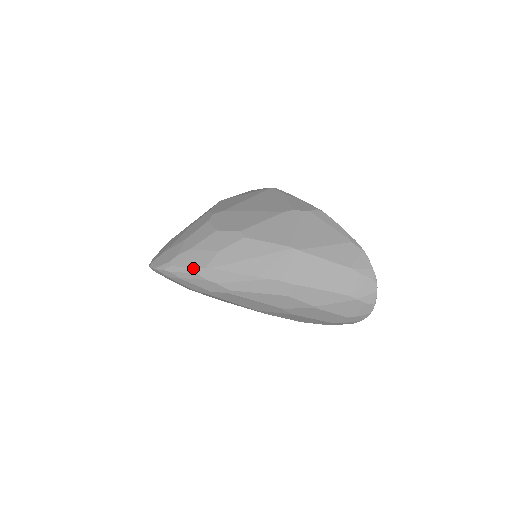
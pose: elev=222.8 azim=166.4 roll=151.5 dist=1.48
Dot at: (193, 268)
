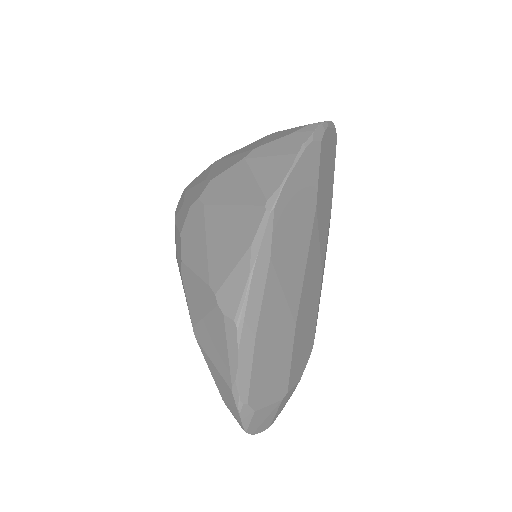
Dot at: occluded
